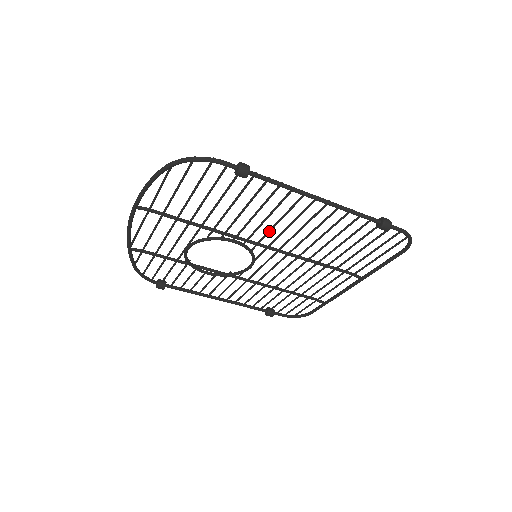
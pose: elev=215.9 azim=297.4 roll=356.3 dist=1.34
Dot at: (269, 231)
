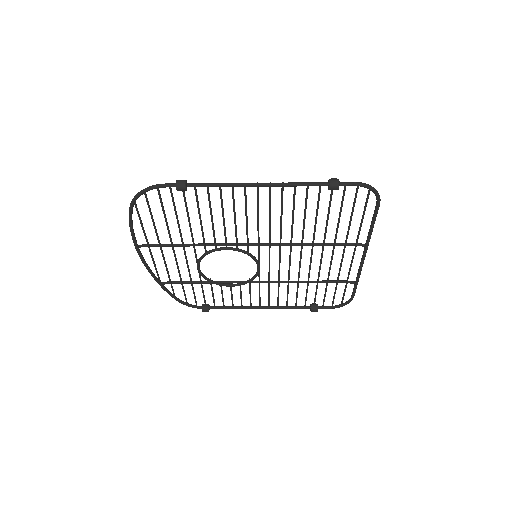
Dot at: (246, 229)
